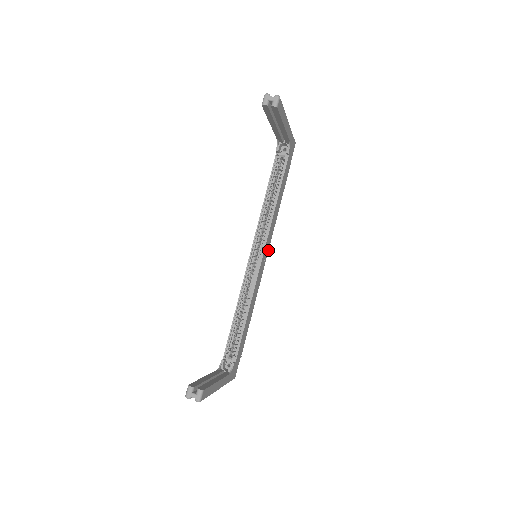
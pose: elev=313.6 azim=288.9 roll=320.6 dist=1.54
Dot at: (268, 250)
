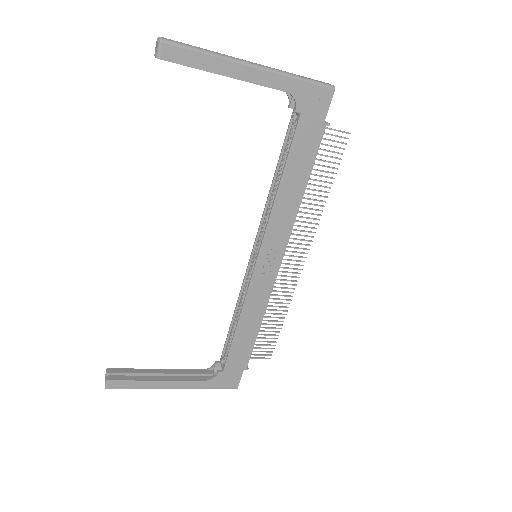
Dot at: (284, 251)
